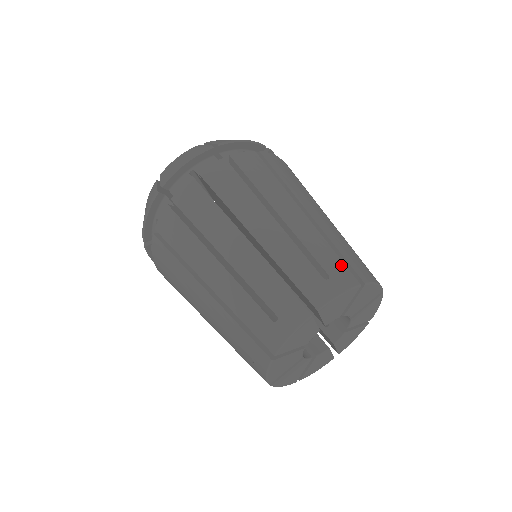
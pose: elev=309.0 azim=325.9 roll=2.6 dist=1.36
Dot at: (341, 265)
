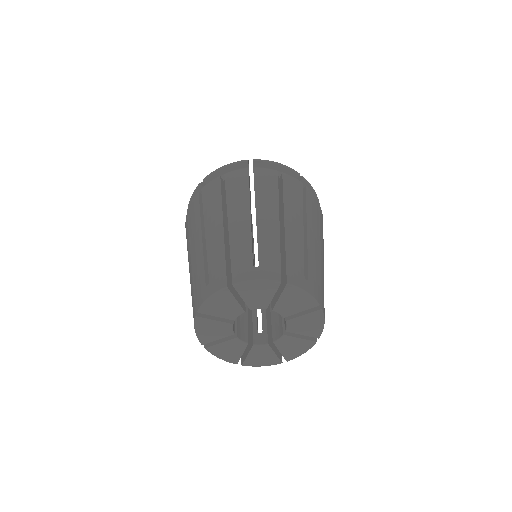
Dot at: (276, 263)
